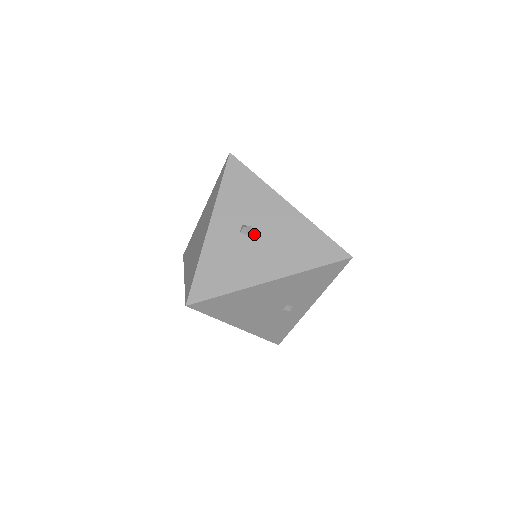
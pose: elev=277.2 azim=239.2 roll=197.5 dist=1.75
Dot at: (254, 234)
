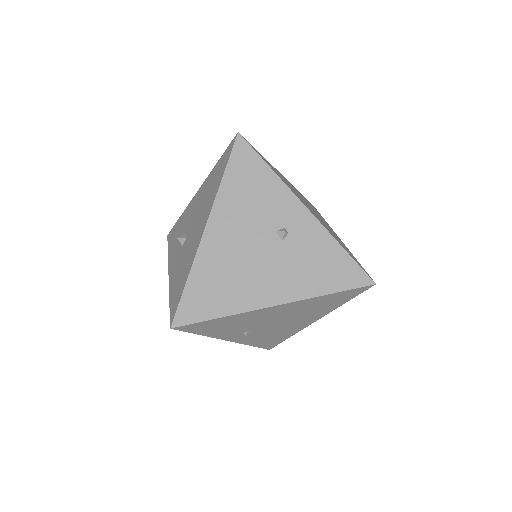
Dot at: (188, 232)
